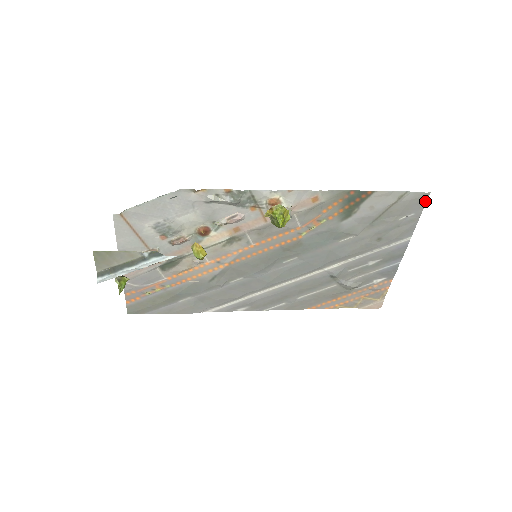
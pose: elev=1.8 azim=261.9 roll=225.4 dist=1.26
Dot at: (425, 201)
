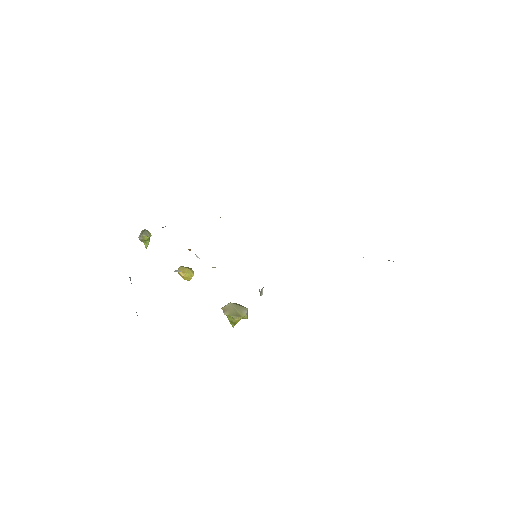
Dot at: occluded
